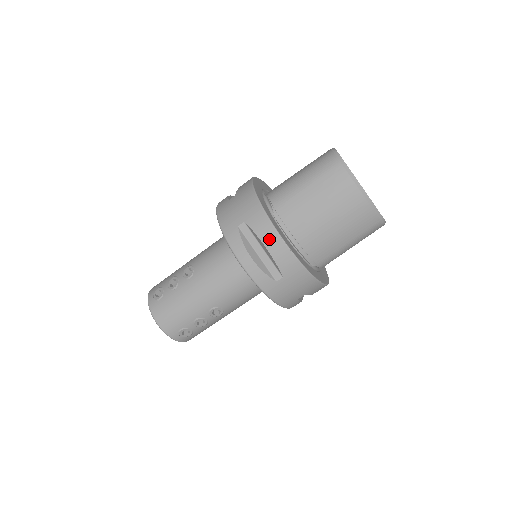
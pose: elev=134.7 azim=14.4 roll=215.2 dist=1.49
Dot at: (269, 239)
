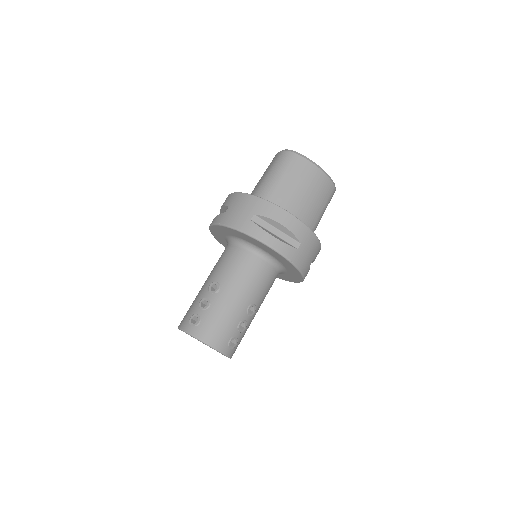
Dot at: (280, 217)
